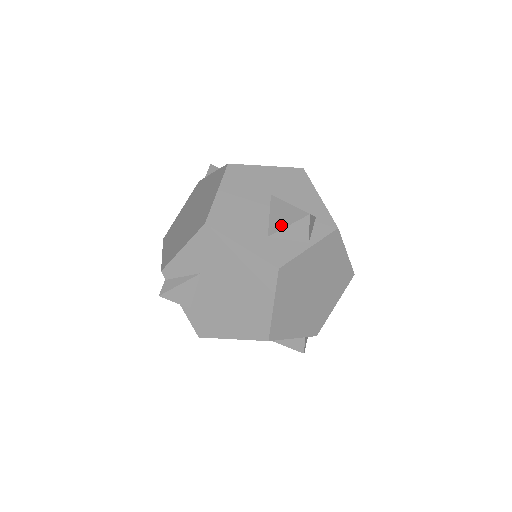
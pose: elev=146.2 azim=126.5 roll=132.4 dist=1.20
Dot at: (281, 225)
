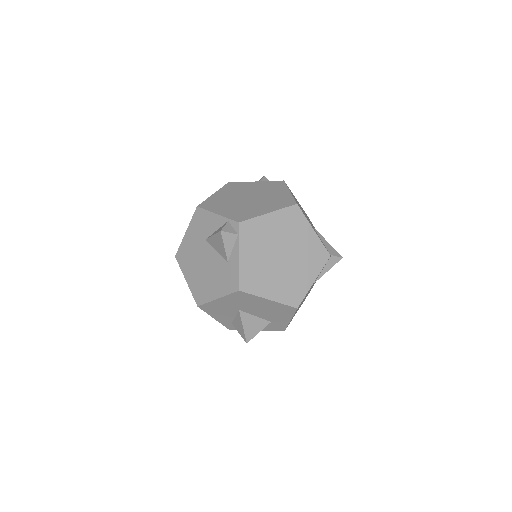
Dot at: occluded
